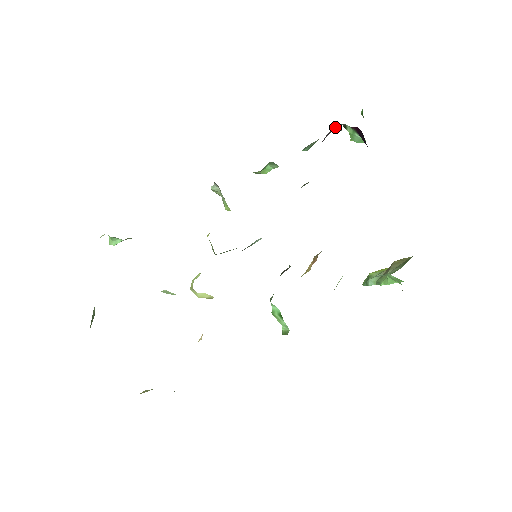
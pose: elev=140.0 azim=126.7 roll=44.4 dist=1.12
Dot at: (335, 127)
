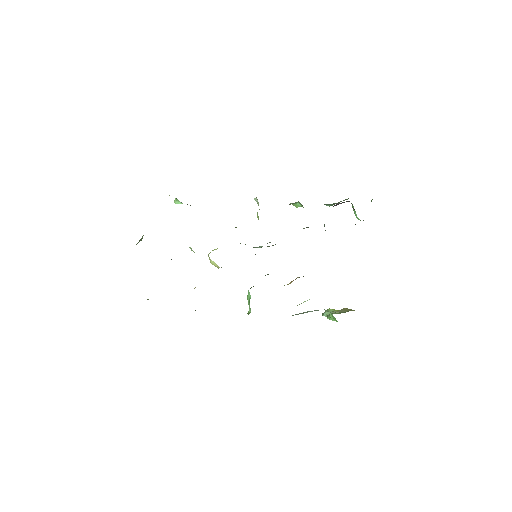
Dot at: occluded
